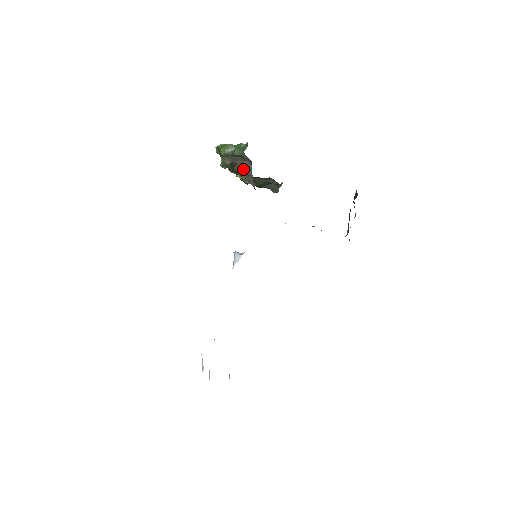
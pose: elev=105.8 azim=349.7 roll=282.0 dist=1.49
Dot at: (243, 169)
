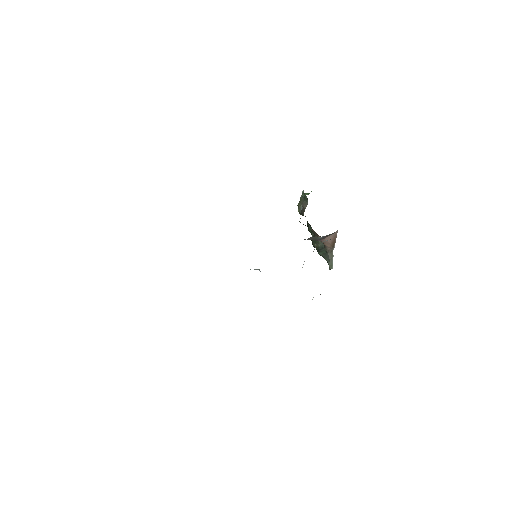
Dot at: (302, 208)
